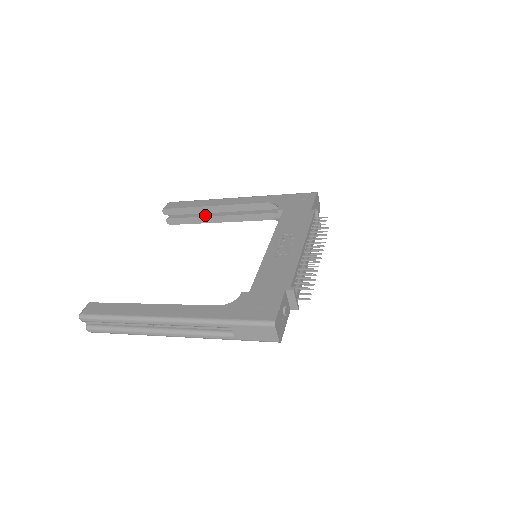
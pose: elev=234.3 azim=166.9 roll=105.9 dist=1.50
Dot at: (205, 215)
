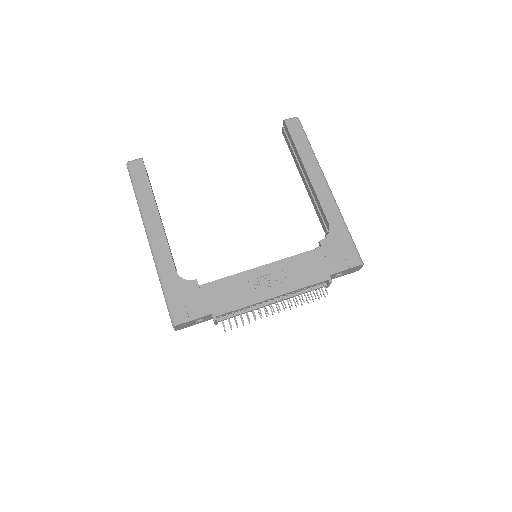
Dot at: occluded
